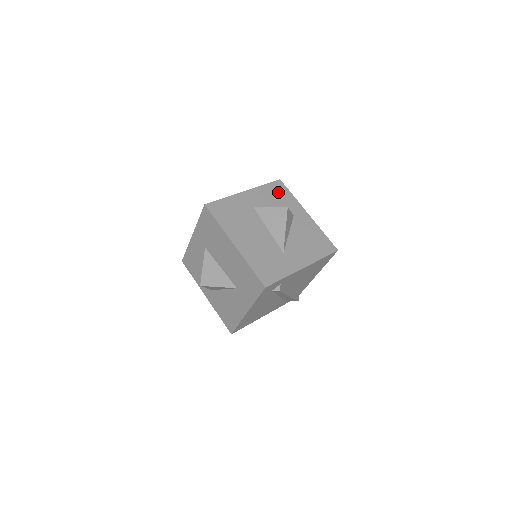
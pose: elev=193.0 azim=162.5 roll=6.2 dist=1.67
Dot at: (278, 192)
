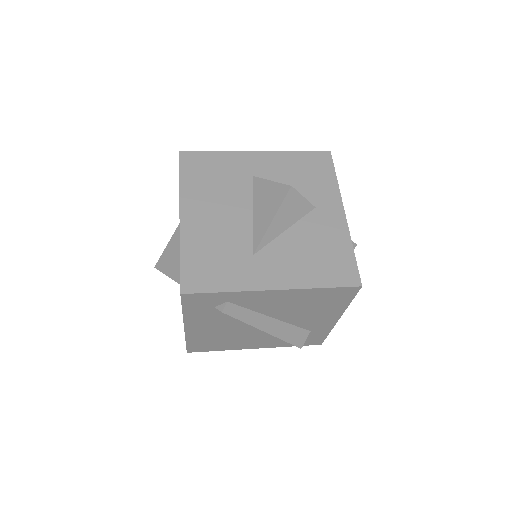
Dot at: (313, 167)
